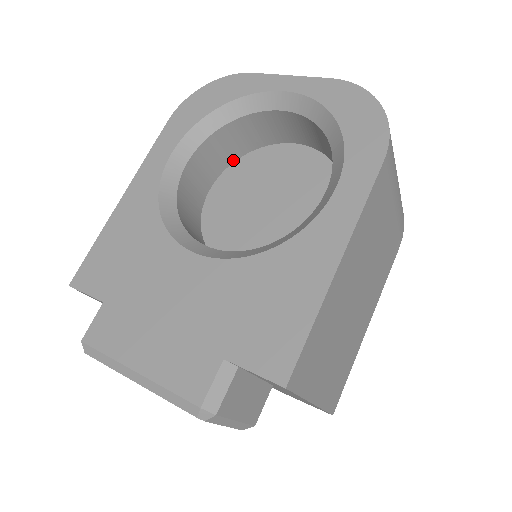
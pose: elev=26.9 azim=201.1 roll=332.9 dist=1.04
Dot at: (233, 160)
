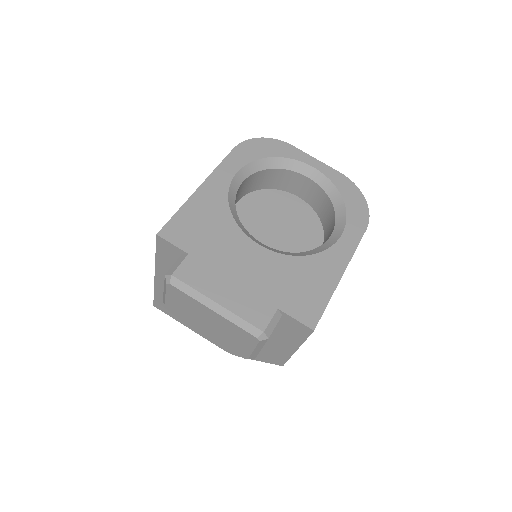
Dot at: (255, 189)
